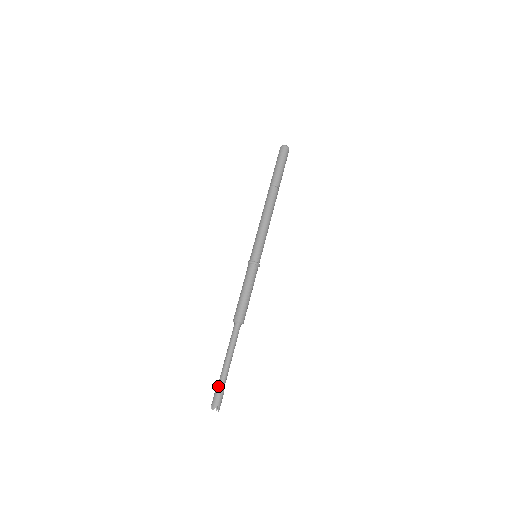
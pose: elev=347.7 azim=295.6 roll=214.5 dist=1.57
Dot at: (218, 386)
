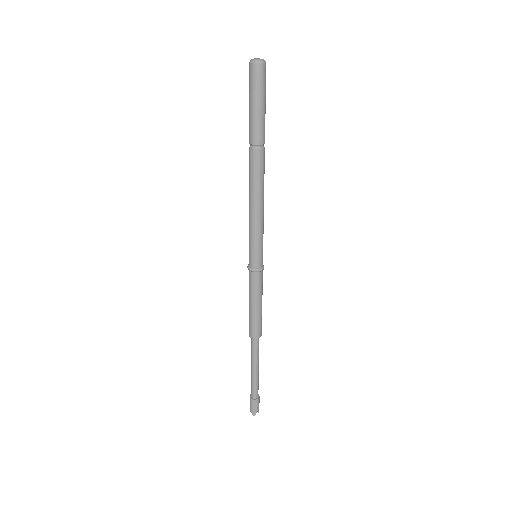
Dot at: (252, 397)
